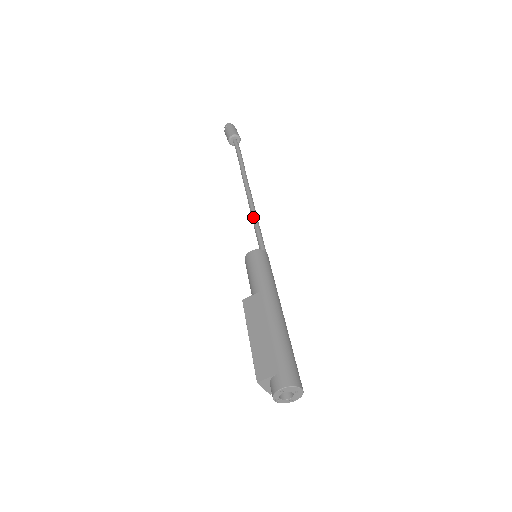
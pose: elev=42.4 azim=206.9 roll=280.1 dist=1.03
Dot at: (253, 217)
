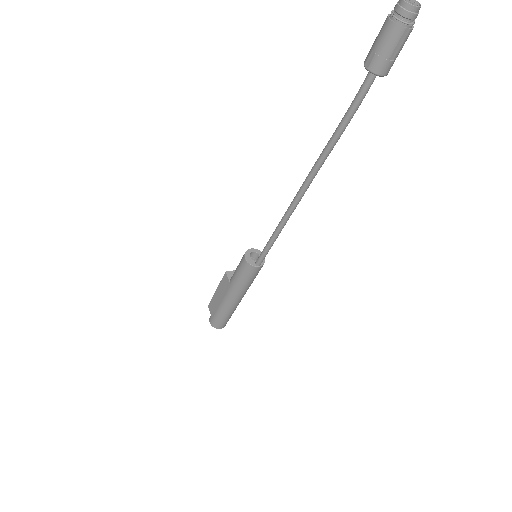
Dot at: (274, 231)
